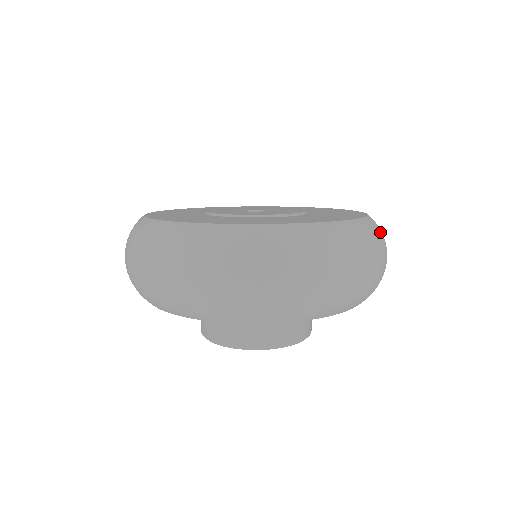
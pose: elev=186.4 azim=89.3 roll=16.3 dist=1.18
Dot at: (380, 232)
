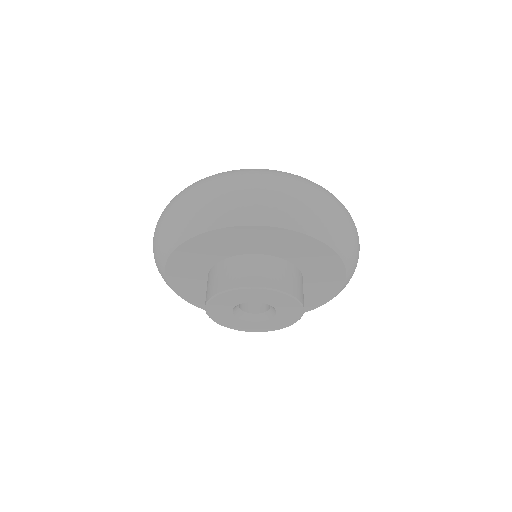
Dot at: occluded
